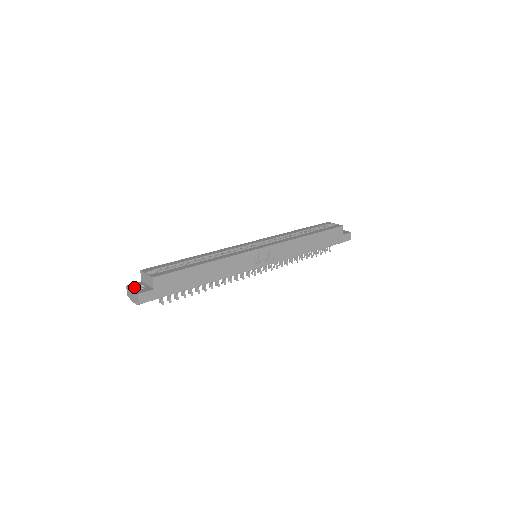
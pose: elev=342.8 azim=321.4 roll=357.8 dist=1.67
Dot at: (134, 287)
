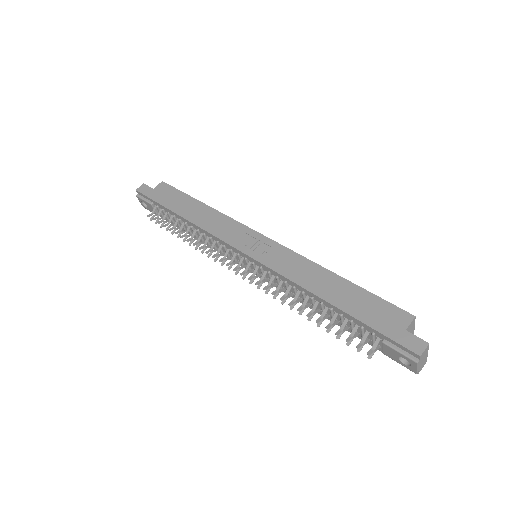
Dot at: occluded
